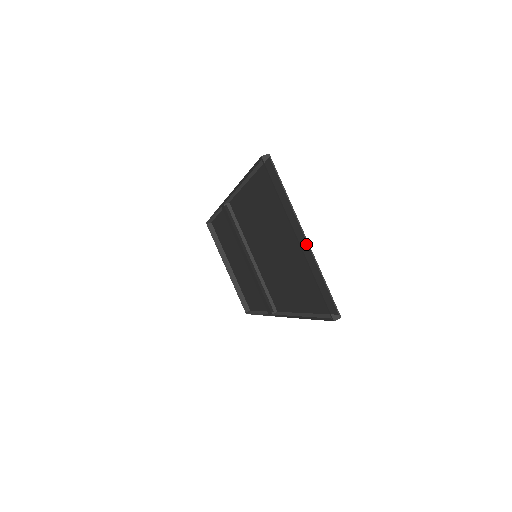
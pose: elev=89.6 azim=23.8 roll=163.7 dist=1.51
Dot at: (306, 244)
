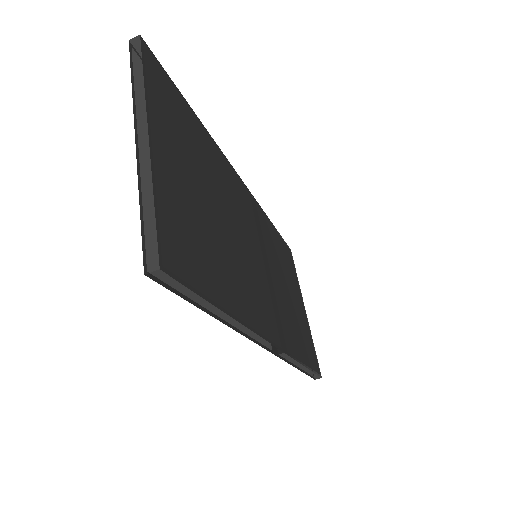
Dot at: (145, 146)
